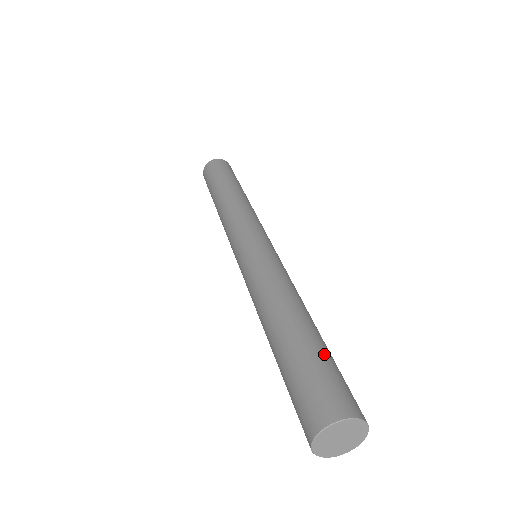
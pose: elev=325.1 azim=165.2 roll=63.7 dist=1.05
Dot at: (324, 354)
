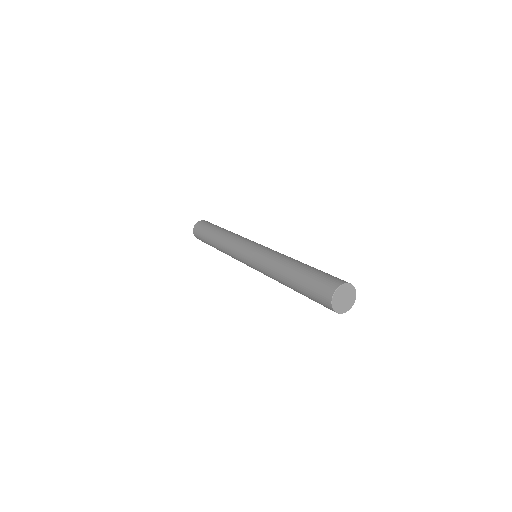
Dot at: occluded
